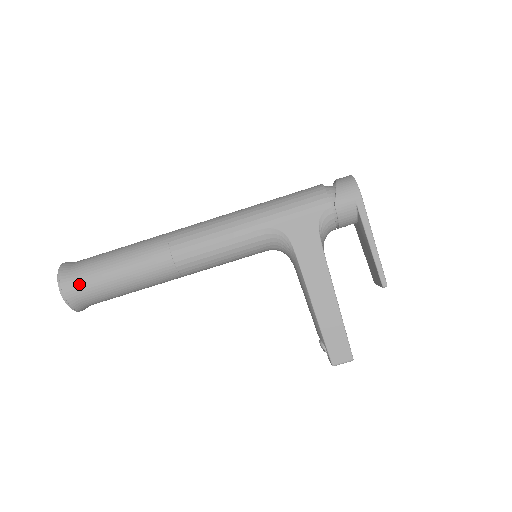
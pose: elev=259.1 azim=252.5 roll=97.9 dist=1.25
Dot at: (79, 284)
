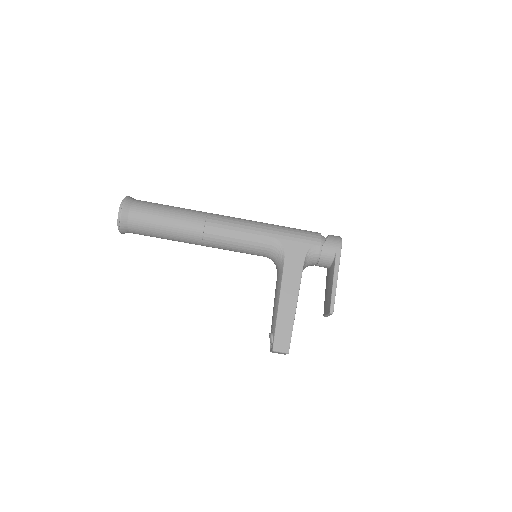
Dot at: (135, 211)
